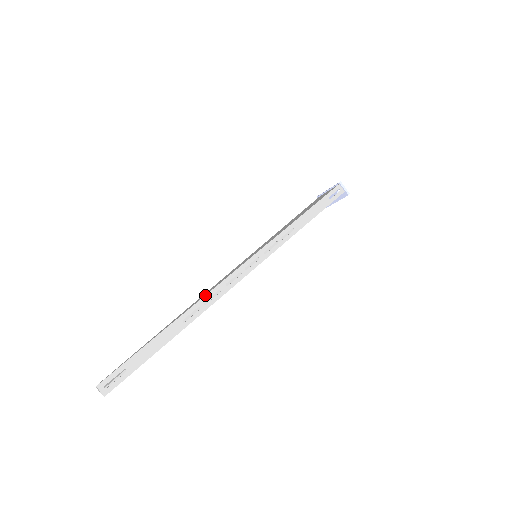
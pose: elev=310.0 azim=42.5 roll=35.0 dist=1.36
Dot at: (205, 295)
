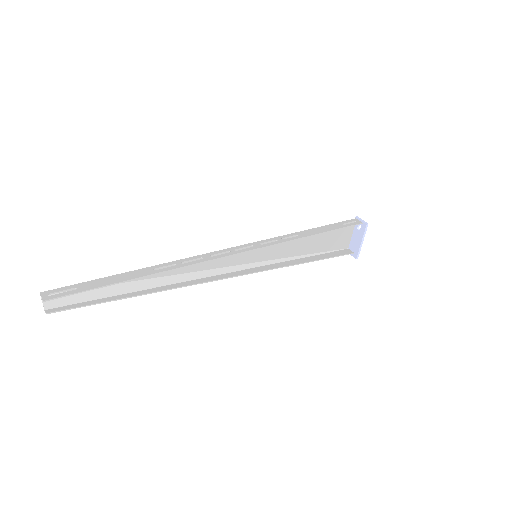
Dot at: (185, 258)
